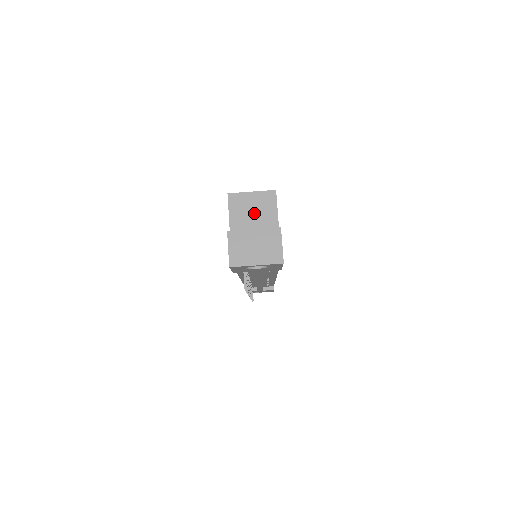
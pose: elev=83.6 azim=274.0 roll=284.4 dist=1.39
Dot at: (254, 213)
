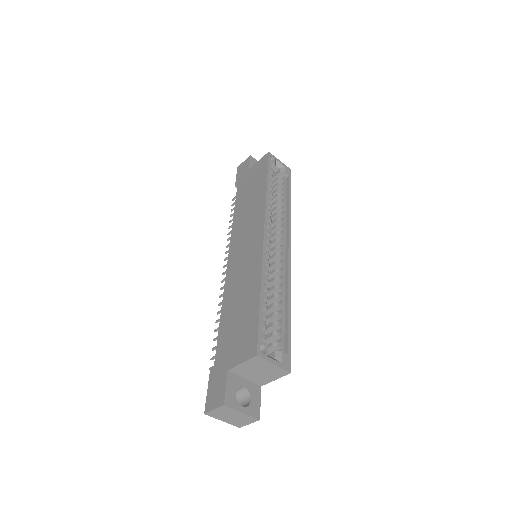
Dot at: (260, 372)
